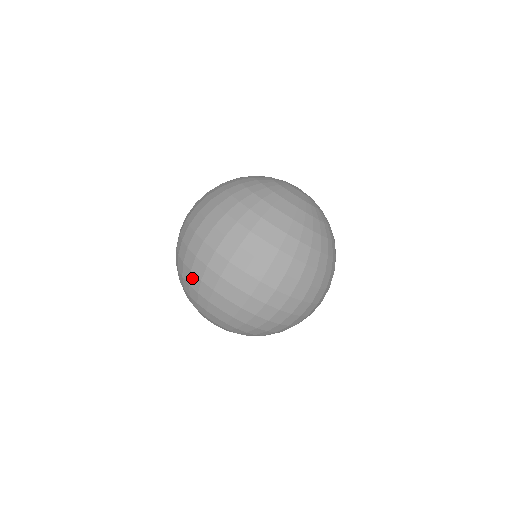
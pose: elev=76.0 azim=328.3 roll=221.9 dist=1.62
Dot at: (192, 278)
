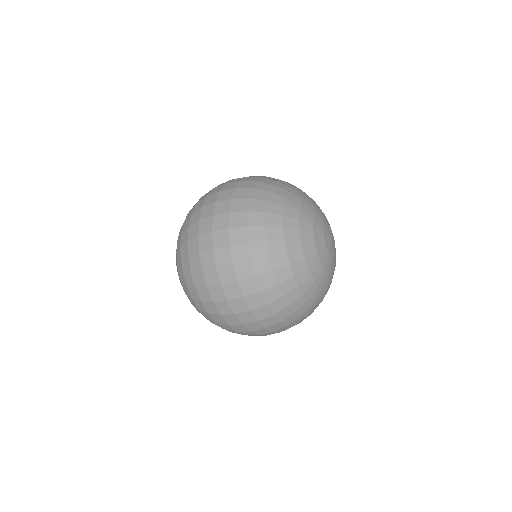
Dot at: (199, 303)
